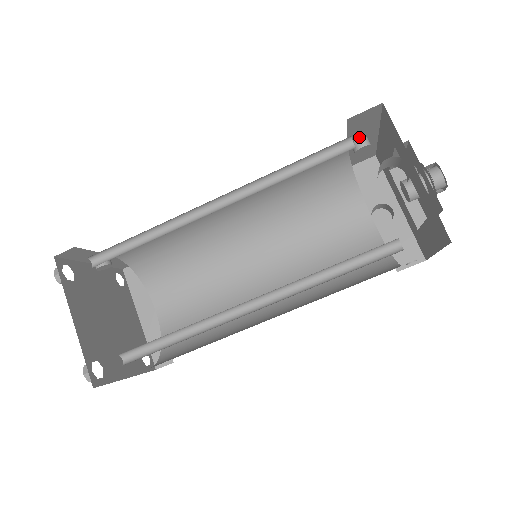
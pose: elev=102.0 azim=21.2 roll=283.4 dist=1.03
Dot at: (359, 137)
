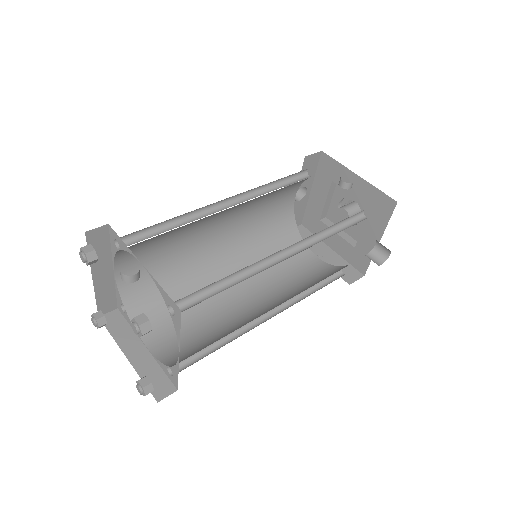
Dot at: occluded
